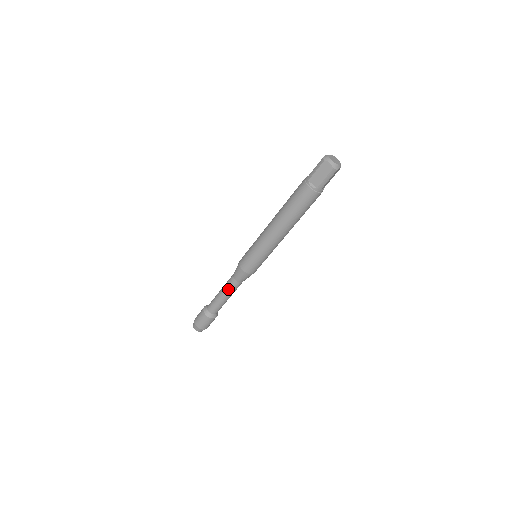
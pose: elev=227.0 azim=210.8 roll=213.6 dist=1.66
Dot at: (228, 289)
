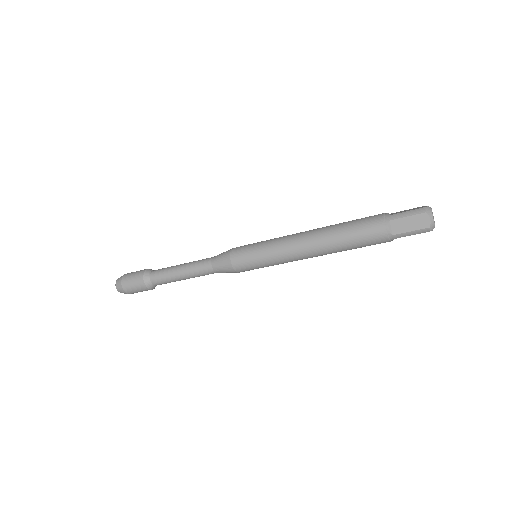
Dot at: (195, 270)
